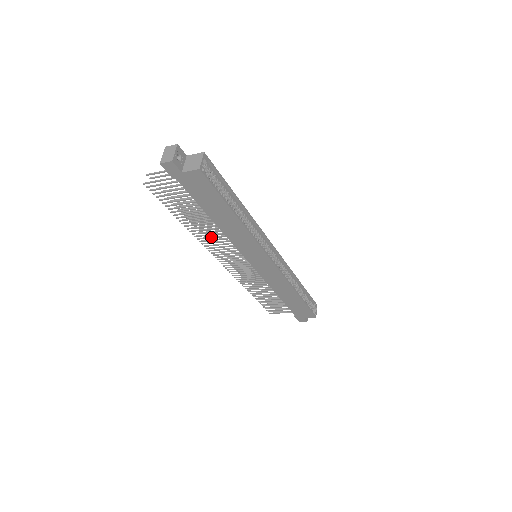
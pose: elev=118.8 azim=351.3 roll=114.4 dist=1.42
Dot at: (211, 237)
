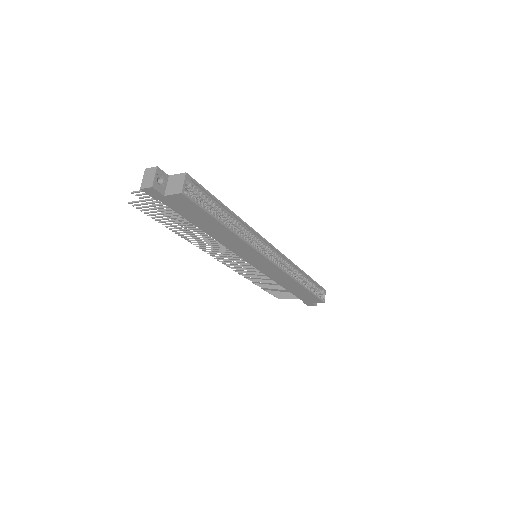
Dot at: (207, 243)
